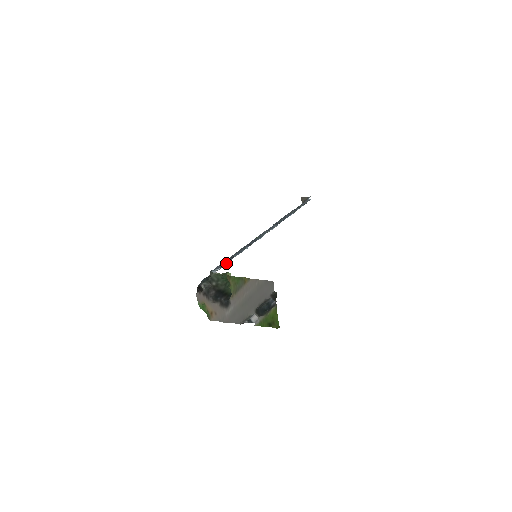
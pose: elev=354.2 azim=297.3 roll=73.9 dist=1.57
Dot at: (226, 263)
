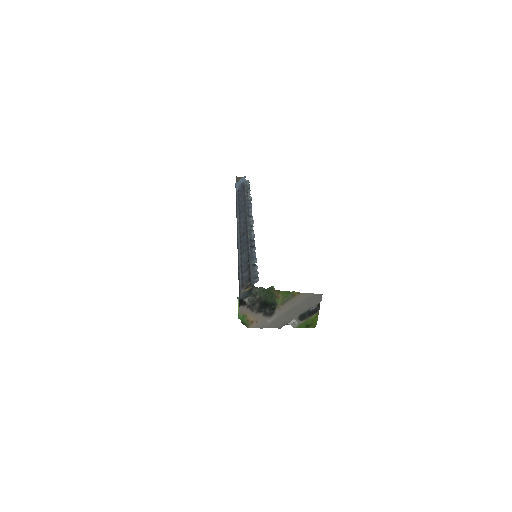
Dot at: occluded
